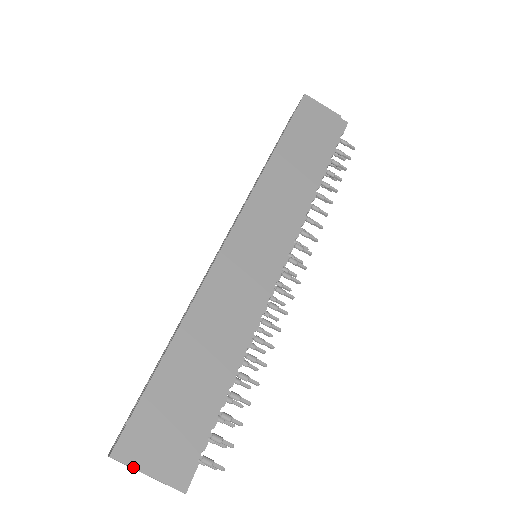
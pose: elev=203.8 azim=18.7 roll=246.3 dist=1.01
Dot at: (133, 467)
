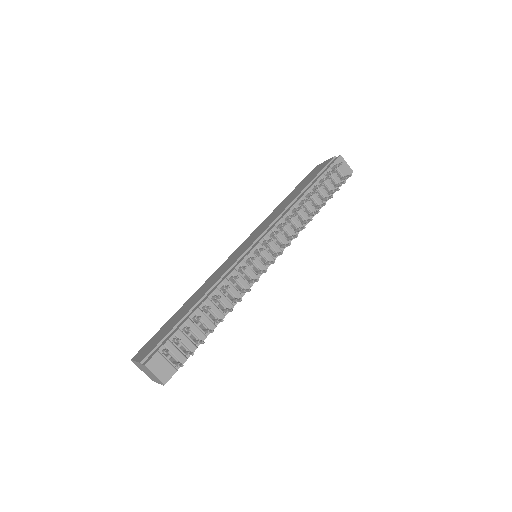
Dot at: (134, 360)
